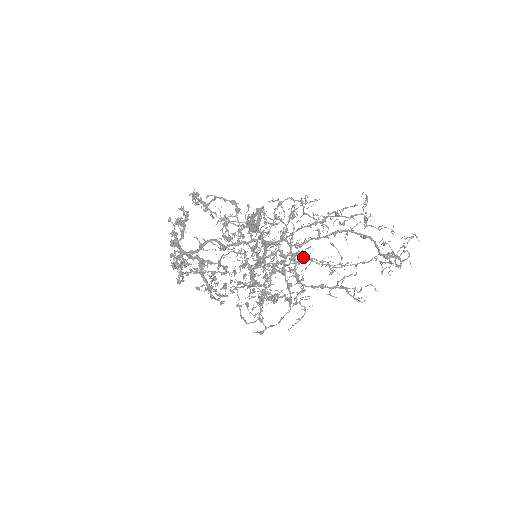
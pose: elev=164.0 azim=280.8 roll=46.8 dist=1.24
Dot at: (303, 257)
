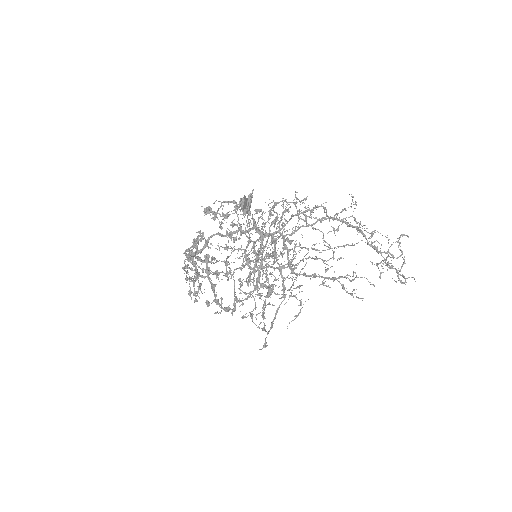
Dot at: (295, 246)
